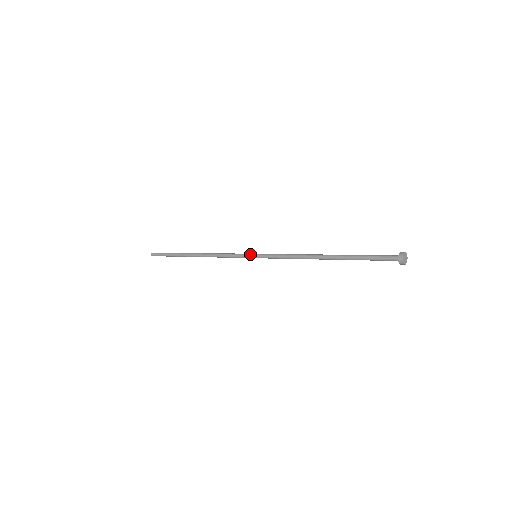
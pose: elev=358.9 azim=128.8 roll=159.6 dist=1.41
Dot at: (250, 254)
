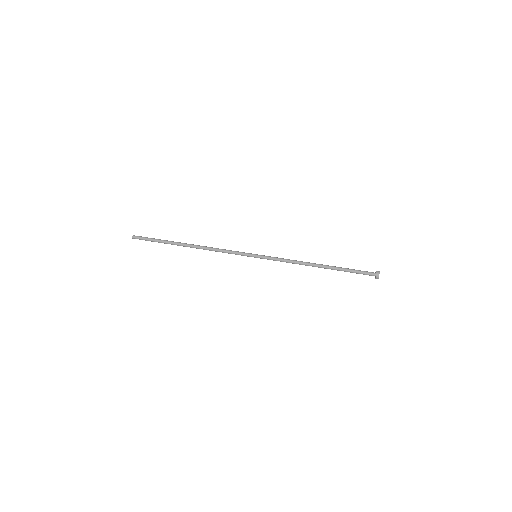
Dot at: (251, 256)
